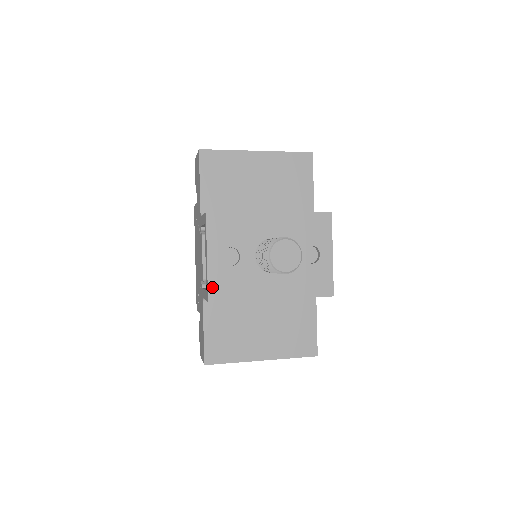
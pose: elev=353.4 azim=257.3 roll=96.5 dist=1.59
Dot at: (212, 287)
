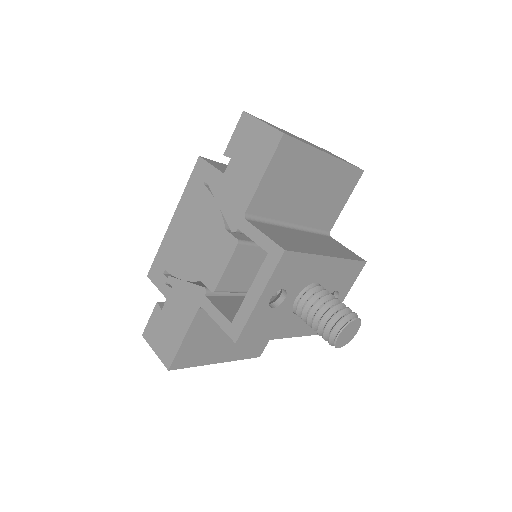
Dot at: (247, 328)
